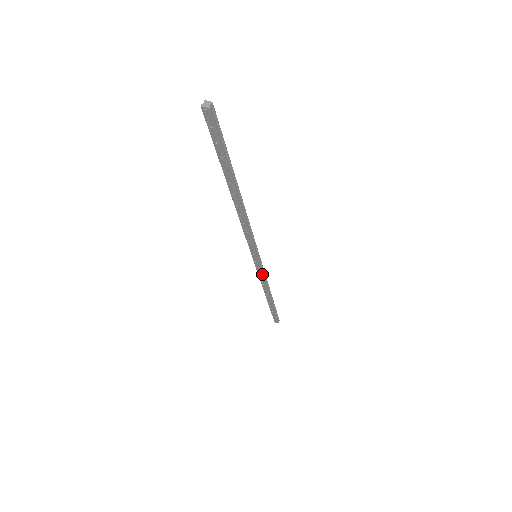
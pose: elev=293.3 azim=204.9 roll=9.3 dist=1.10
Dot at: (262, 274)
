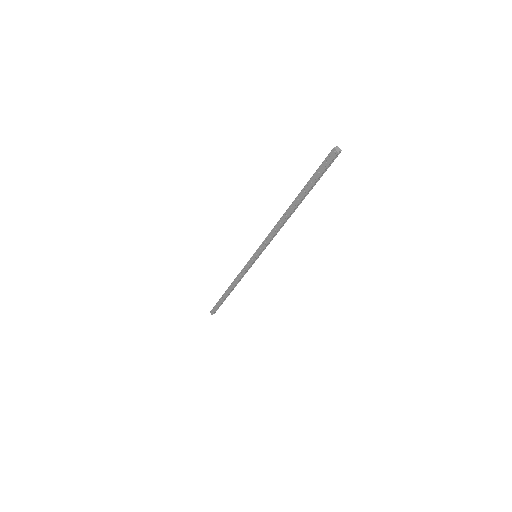
Dot at: (246, 271)
